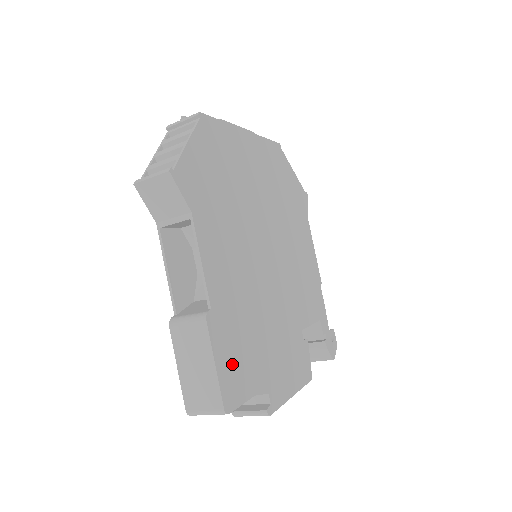
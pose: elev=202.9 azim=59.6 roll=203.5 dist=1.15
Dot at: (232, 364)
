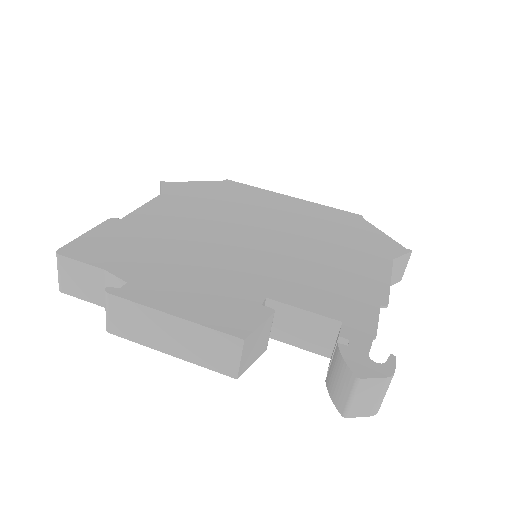
Dot at: (104, 243)
